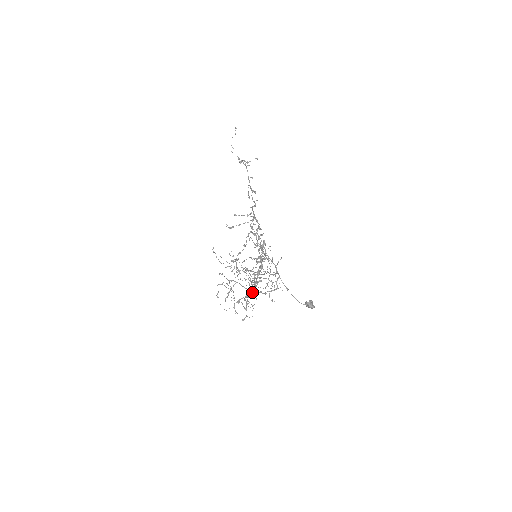
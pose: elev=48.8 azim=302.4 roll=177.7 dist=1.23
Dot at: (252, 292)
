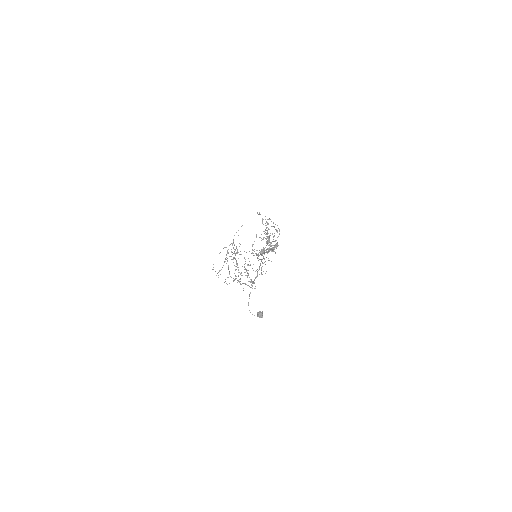
Dot at: occluded
